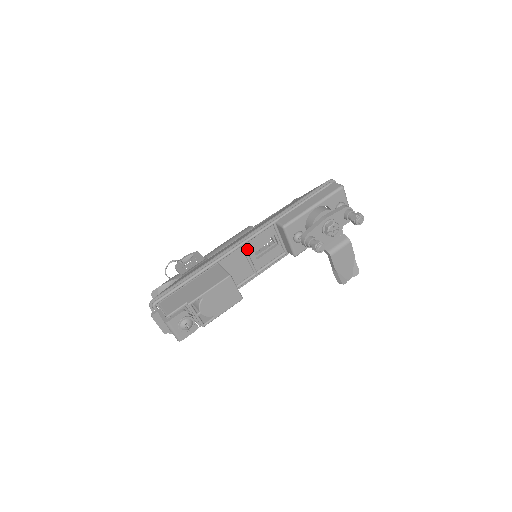
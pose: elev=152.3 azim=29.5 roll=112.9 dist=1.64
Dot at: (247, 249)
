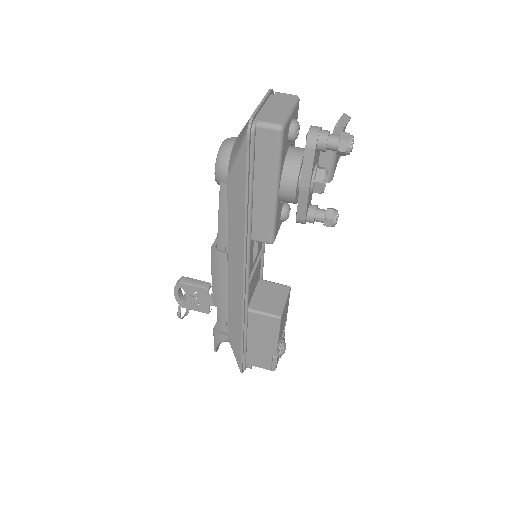
Dot at: (250, 274)
